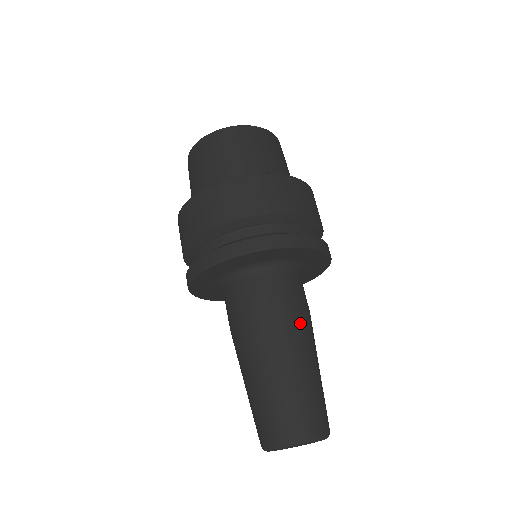
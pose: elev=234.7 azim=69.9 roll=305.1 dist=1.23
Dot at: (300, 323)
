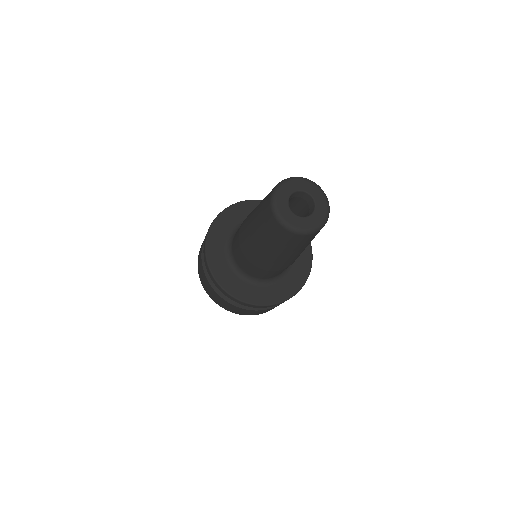
Dot at: occluded
